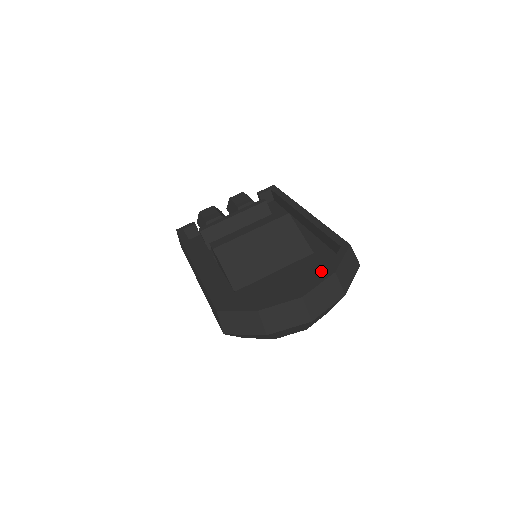
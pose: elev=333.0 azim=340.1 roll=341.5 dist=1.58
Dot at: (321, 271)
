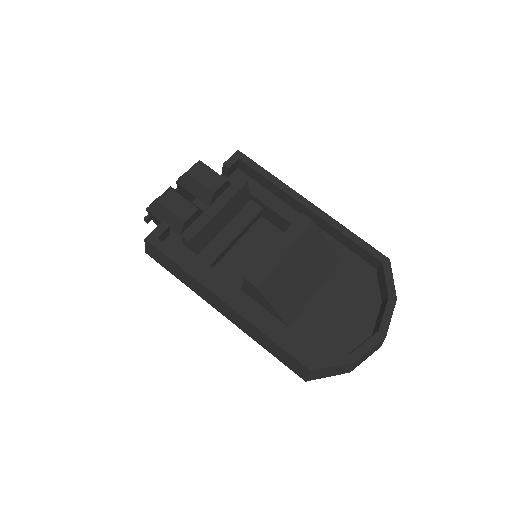
Dot at: (363, 286)
